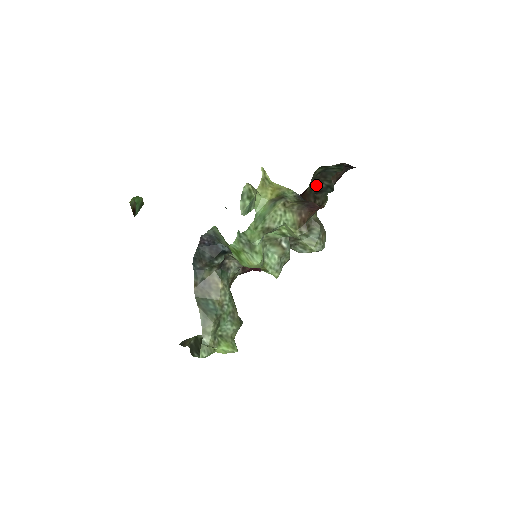
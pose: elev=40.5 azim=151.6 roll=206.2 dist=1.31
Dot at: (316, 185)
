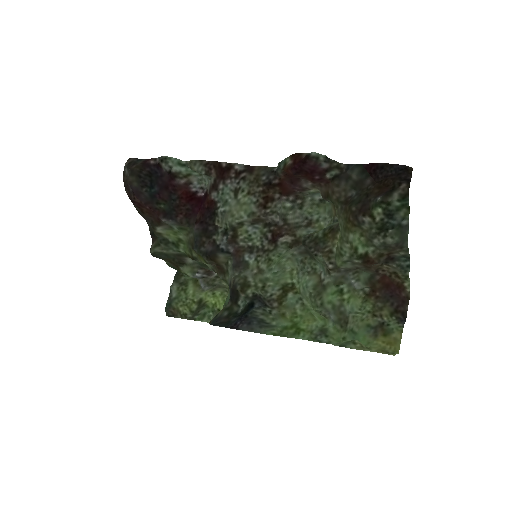
Dot at: (387, 253)
